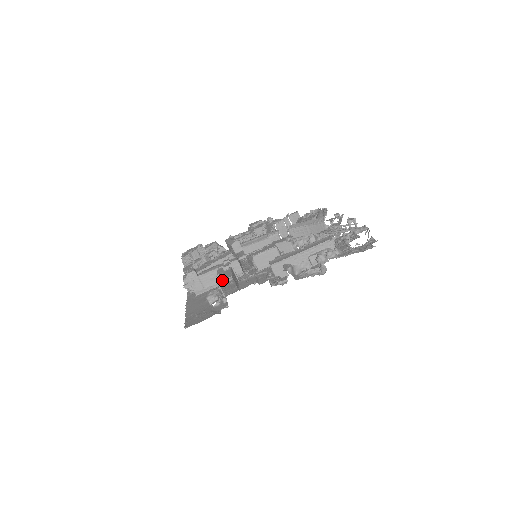
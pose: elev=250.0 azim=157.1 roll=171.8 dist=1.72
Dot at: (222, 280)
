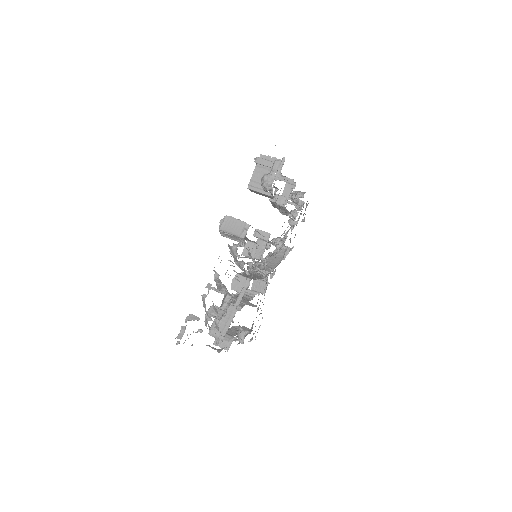
Dot at: (261, 156)
